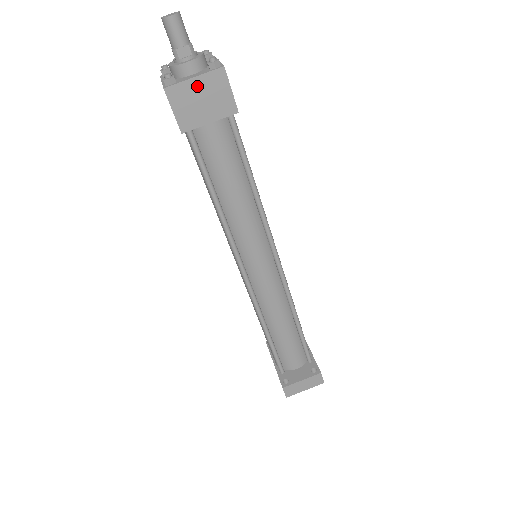
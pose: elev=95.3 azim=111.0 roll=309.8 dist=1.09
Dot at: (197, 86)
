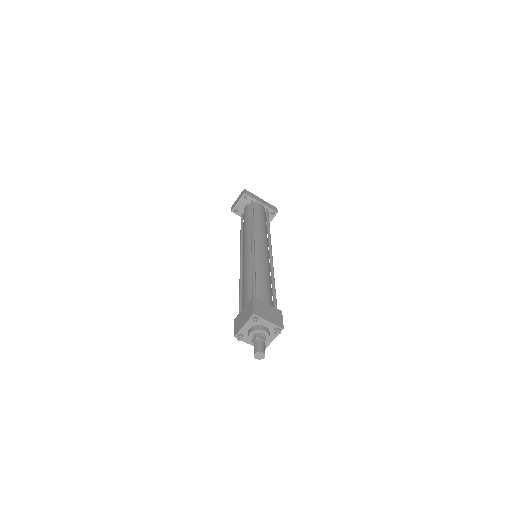
Dot at: (273, 337)
